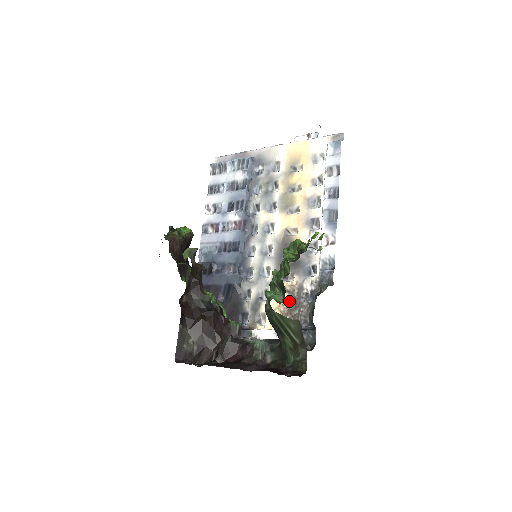
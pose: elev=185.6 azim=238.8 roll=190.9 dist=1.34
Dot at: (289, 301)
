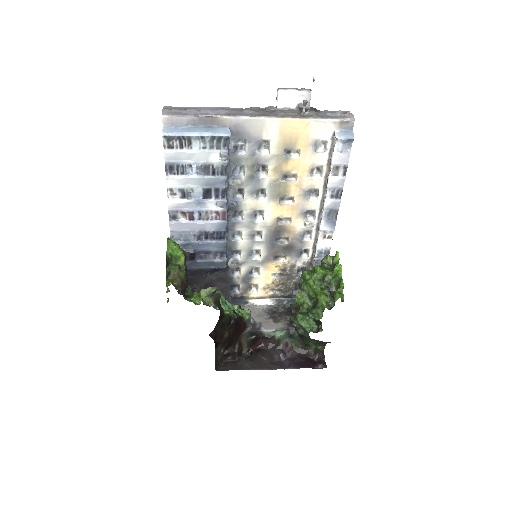
Dot at: (281, 275)
